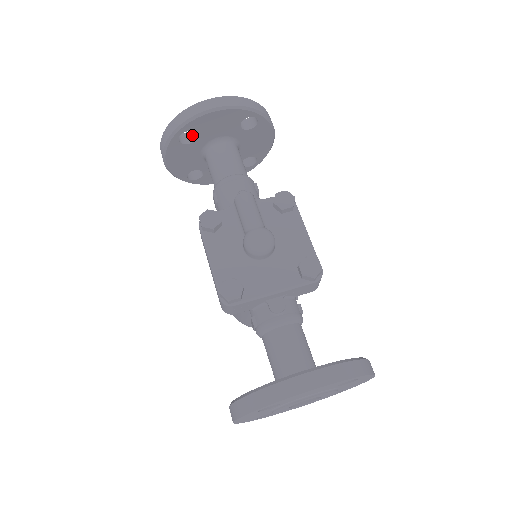
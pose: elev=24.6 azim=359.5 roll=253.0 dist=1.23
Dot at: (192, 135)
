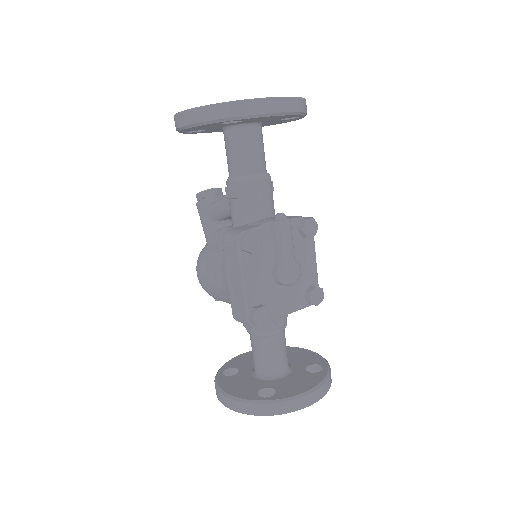
Dot at: occluded
